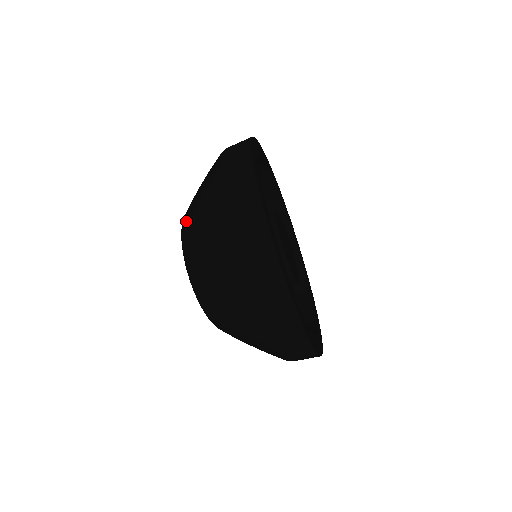
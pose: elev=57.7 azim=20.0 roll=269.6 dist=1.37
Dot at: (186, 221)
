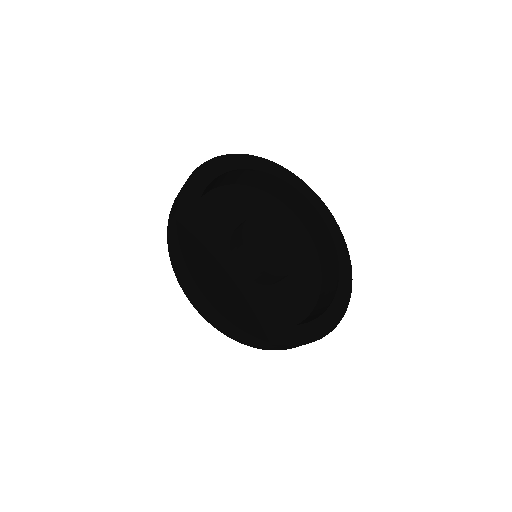
Dot at: occluded
